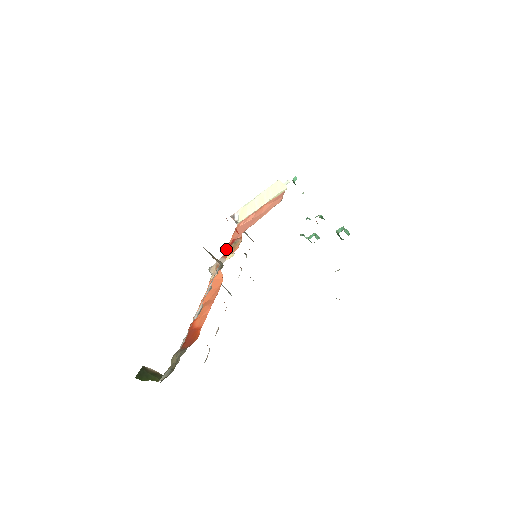
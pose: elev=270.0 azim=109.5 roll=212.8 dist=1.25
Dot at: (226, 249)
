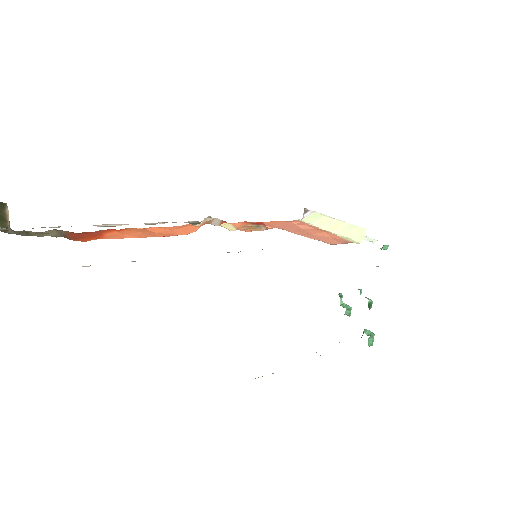
Dot at: (246, 221)
